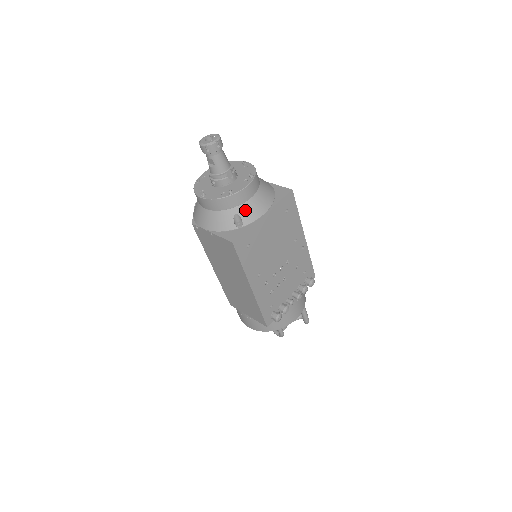
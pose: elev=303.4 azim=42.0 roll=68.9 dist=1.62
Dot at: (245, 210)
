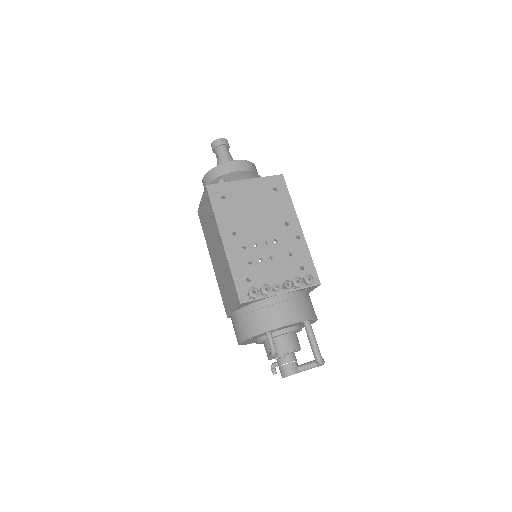
Dot at: (230, 176)
